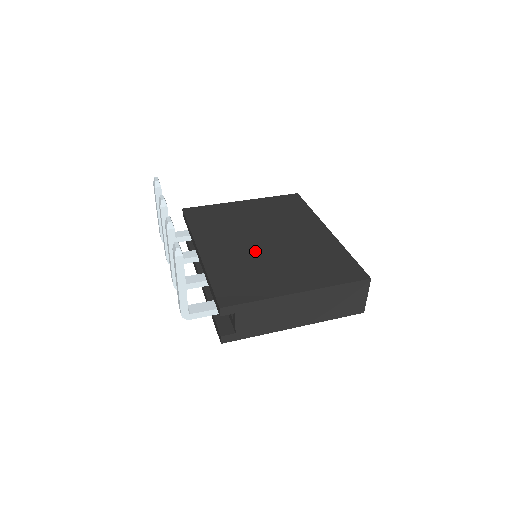
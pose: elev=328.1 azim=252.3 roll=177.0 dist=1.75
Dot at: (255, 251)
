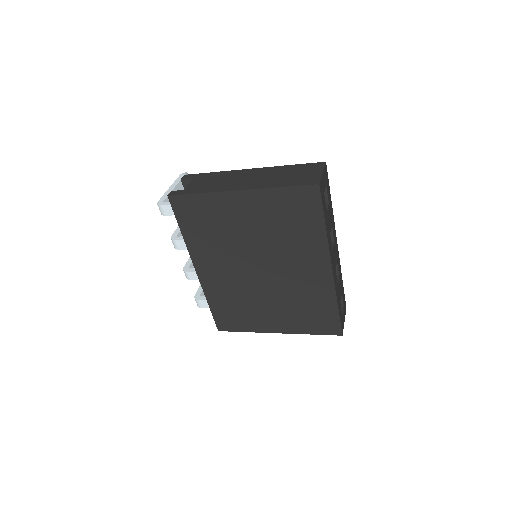
Dot at: occluded
